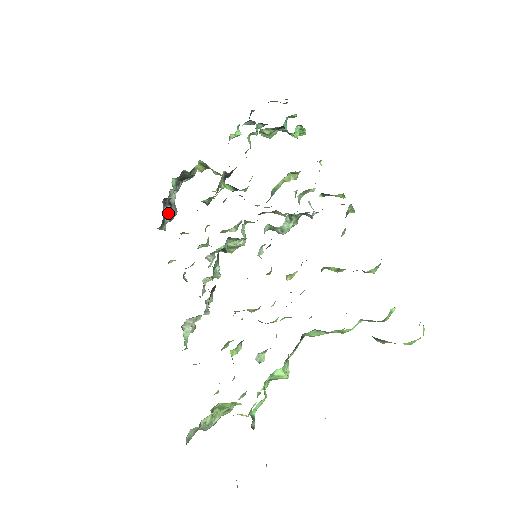
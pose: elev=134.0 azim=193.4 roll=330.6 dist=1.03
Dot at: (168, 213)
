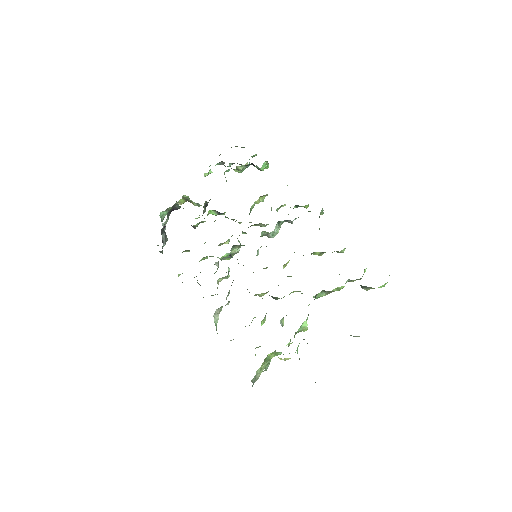
Dot at: (164, 239)
